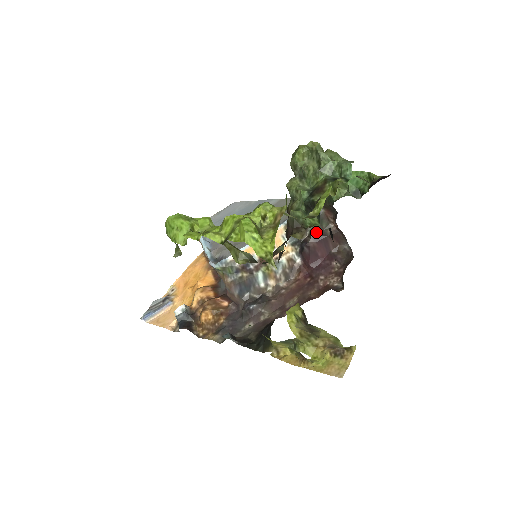
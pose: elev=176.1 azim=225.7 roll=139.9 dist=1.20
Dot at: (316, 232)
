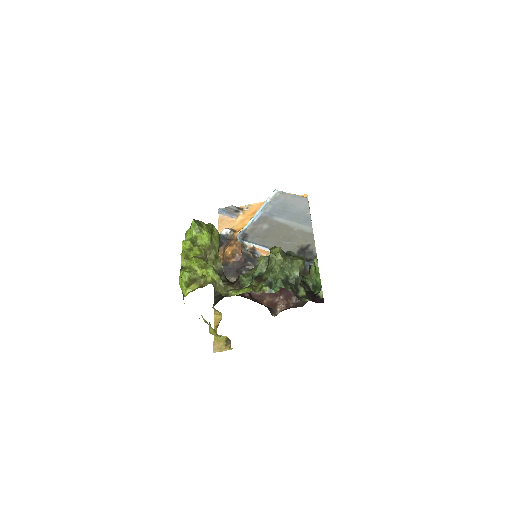
Dot at: occluded
